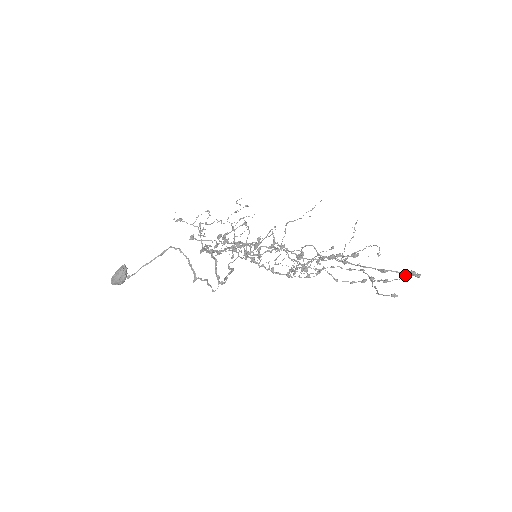
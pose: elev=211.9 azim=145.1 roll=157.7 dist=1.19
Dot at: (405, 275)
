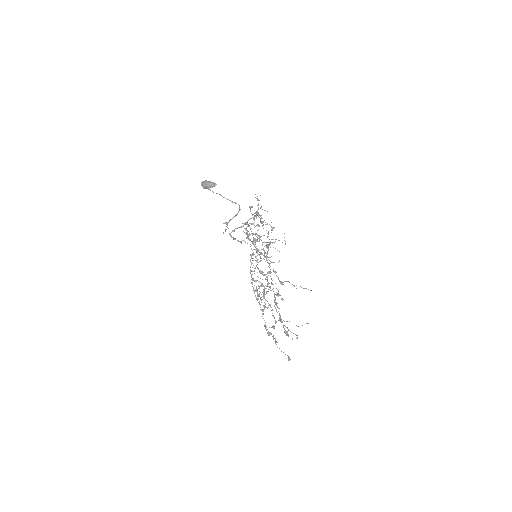
Dot at: (284, 332)
